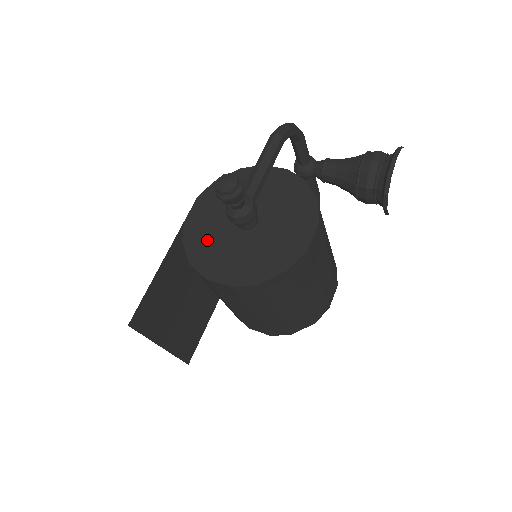
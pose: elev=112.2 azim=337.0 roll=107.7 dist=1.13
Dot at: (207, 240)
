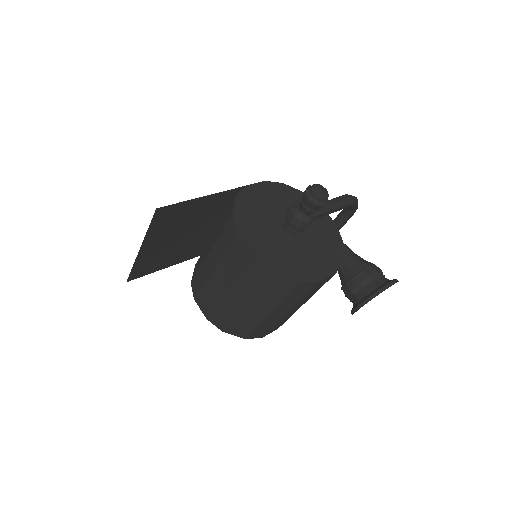
Dot at: (255, 212)
